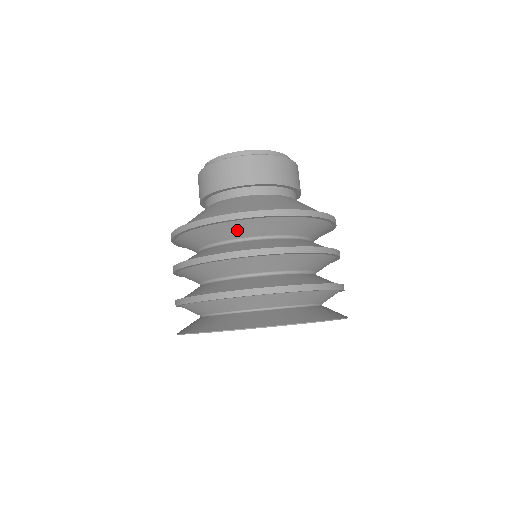
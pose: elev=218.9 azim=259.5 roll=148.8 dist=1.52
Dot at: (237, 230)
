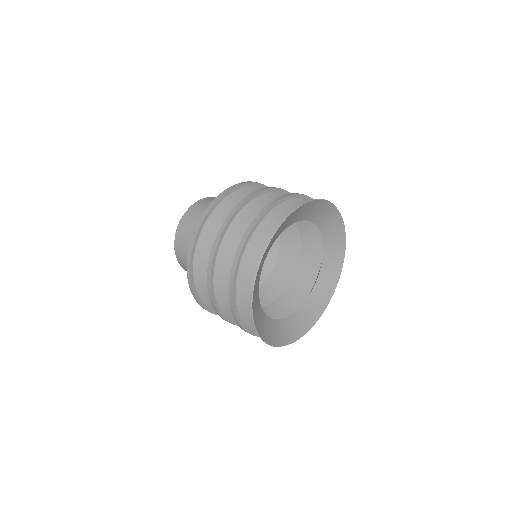
Dot at: (208, 245)
